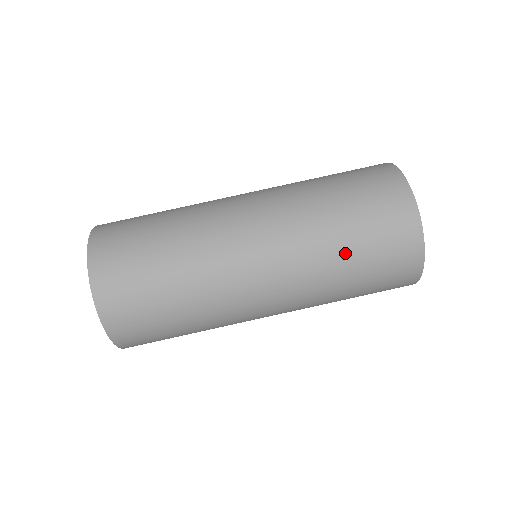
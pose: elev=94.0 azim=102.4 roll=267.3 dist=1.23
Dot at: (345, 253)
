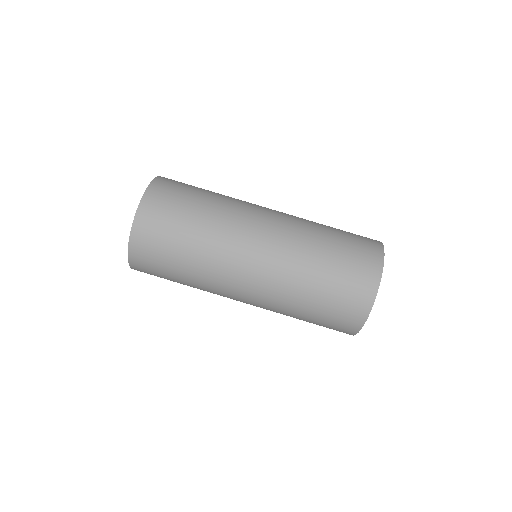
Dot at: (314, 287)
